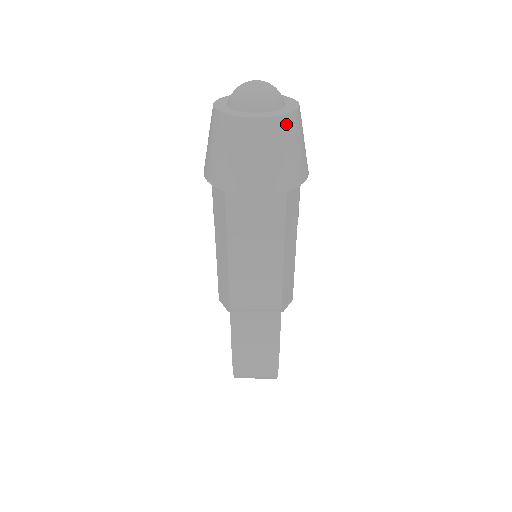
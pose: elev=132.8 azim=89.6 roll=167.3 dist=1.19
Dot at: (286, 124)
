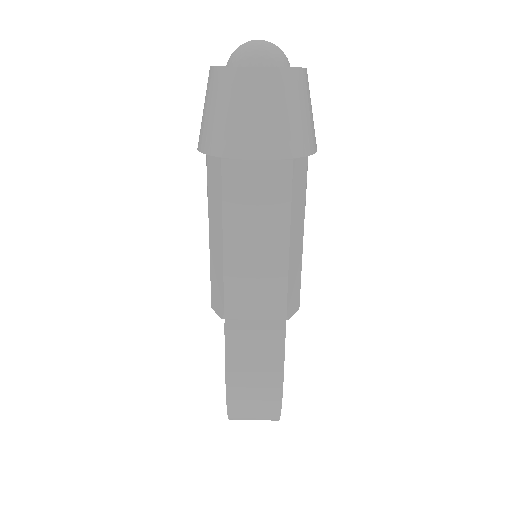
Dot at: (292, 79)
